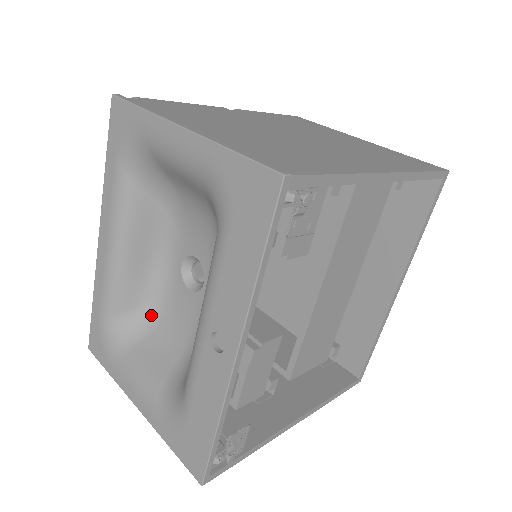
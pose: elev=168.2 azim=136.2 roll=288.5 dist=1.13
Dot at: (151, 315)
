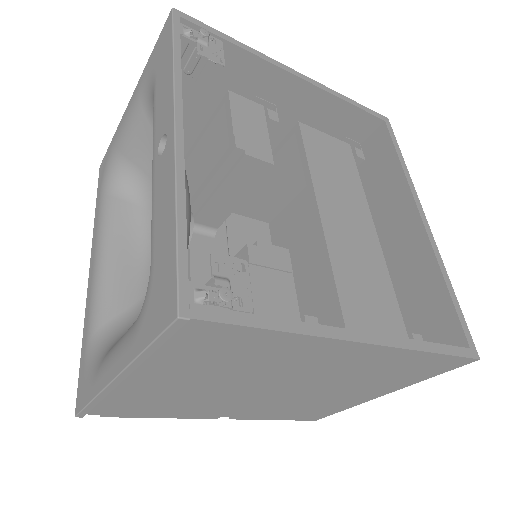
Dot at: occluded
